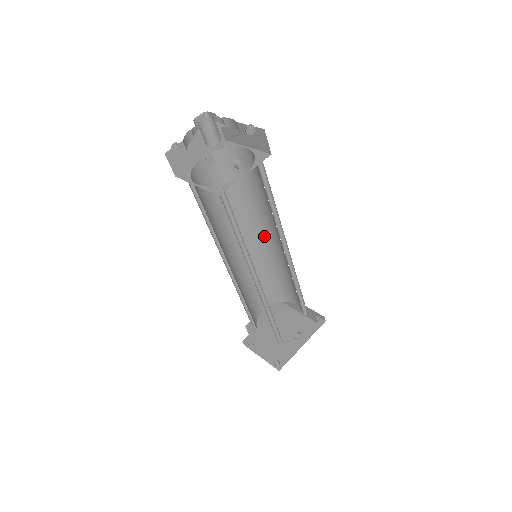
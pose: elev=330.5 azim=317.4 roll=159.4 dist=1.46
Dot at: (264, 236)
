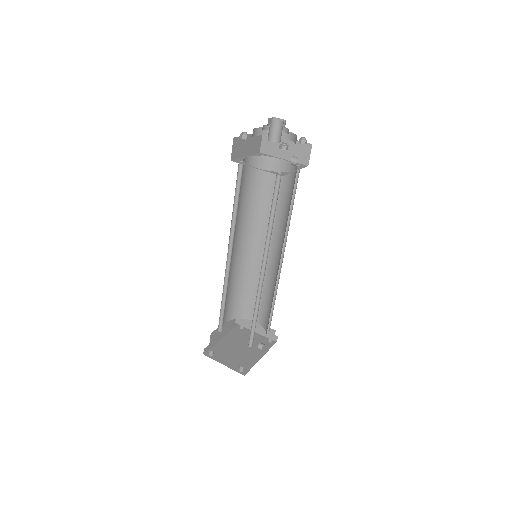
Dot at: (257, 245)
